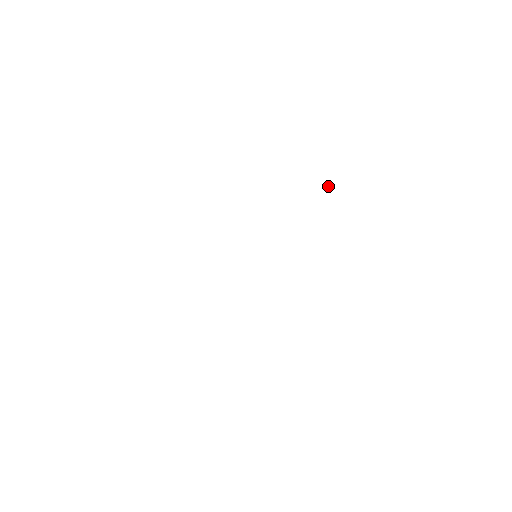
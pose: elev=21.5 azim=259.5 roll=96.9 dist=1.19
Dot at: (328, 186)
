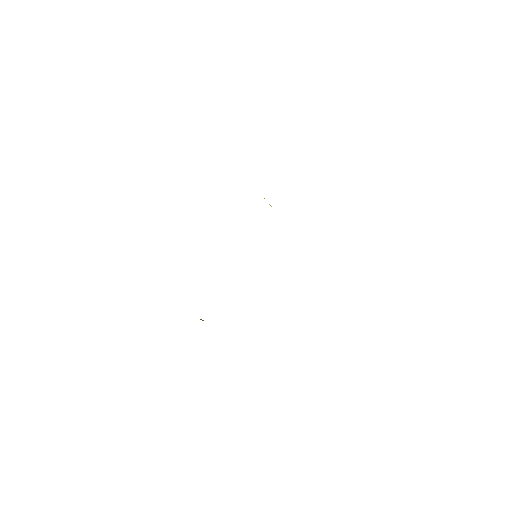
Dot at: occluded
